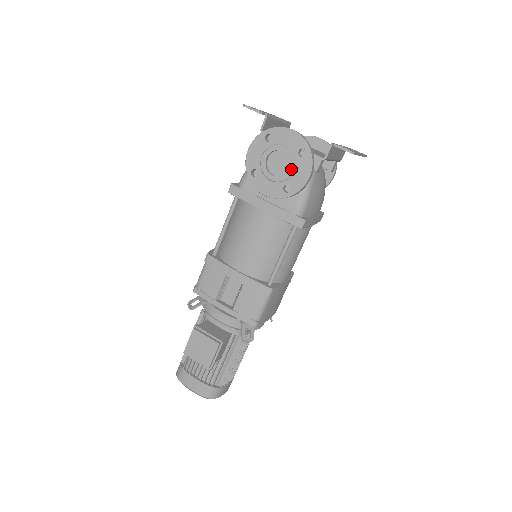
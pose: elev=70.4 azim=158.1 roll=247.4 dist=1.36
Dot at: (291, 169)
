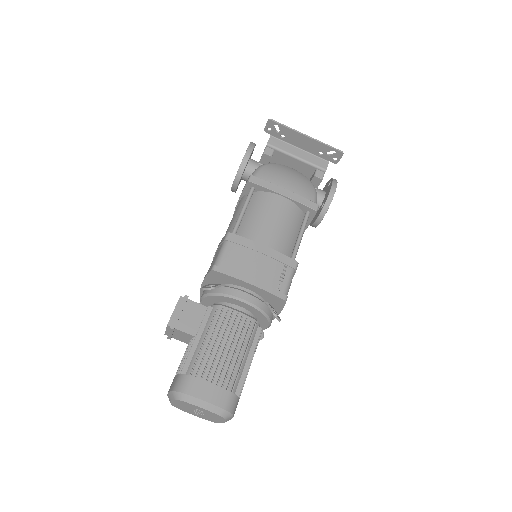
Dot at: occluded
